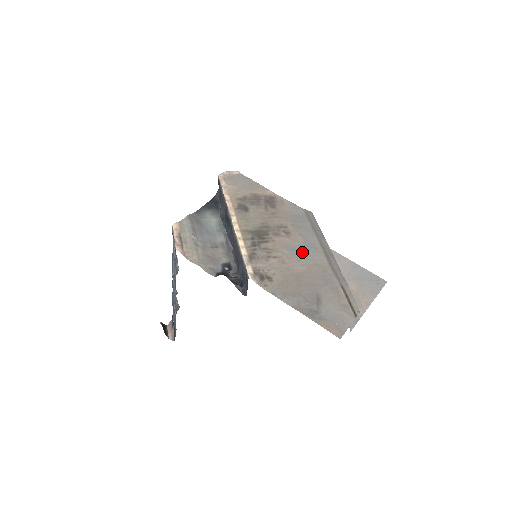
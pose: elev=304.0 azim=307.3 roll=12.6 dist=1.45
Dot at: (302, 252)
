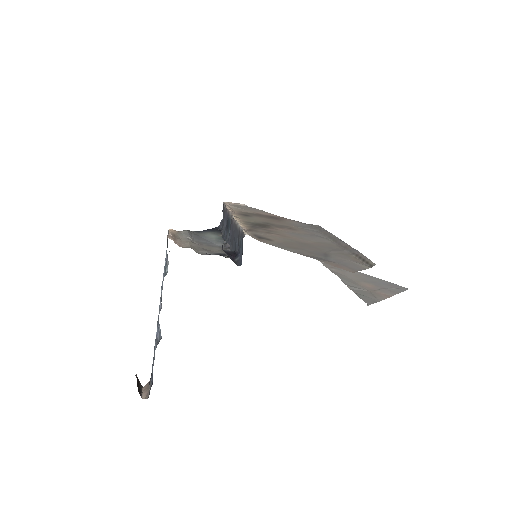
Dot at: (307, 236)
